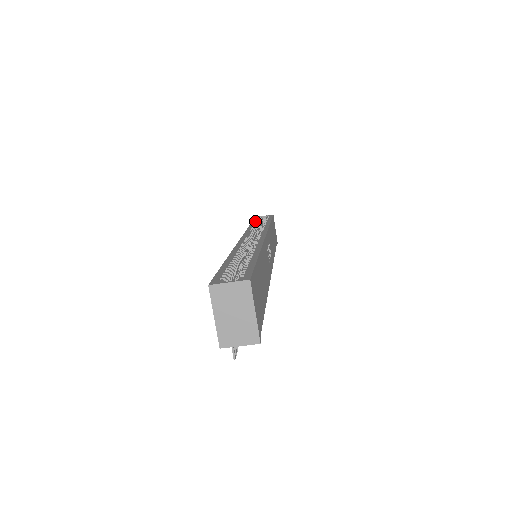
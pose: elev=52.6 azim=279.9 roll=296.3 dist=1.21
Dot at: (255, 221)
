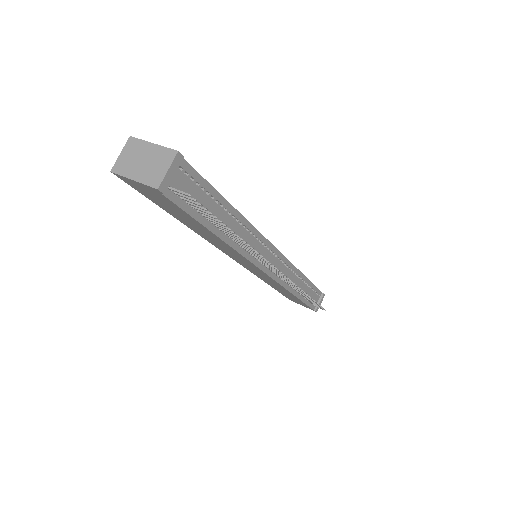
Dot at: occluded
